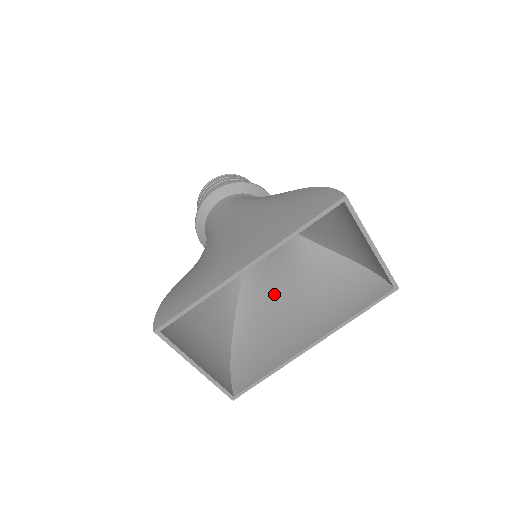
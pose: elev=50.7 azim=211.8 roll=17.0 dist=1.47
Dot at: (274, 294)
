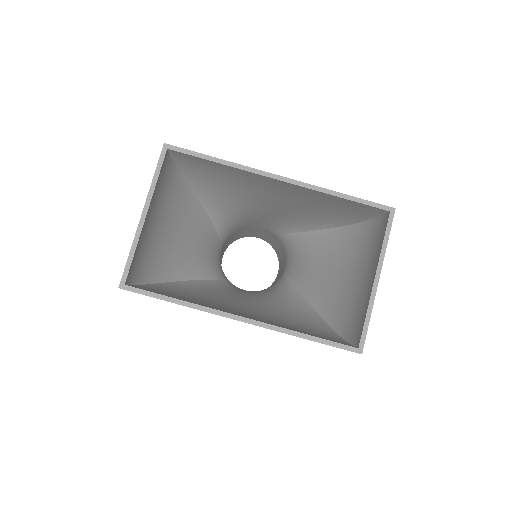
Dot at: (235, 299)
